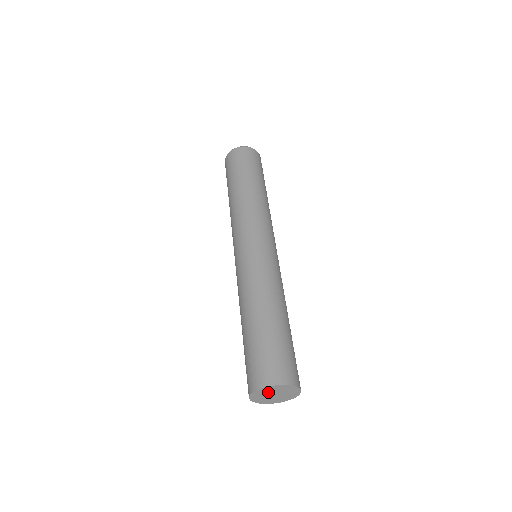
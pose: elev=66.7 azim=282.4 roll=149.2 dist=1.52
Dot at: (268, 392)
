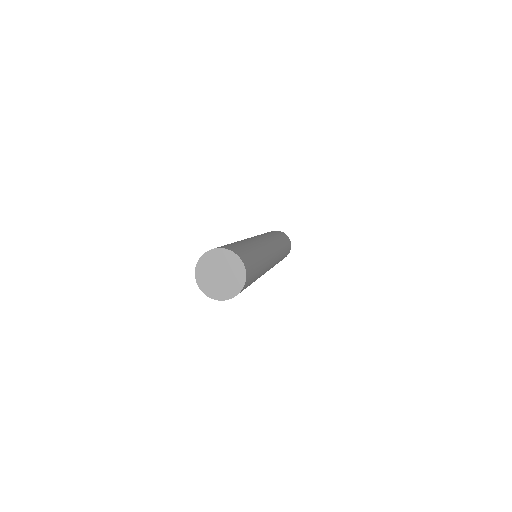
Dot at: (211, 267)
